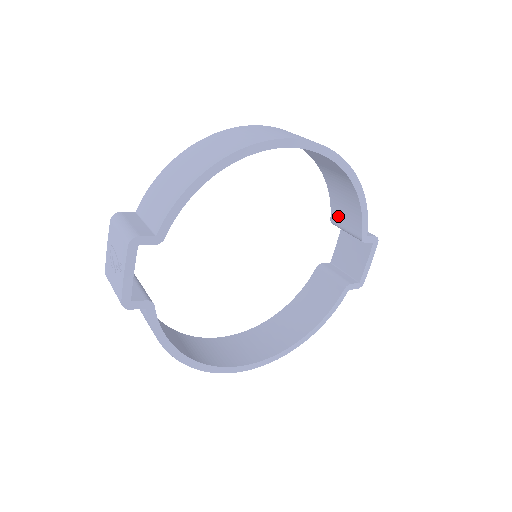
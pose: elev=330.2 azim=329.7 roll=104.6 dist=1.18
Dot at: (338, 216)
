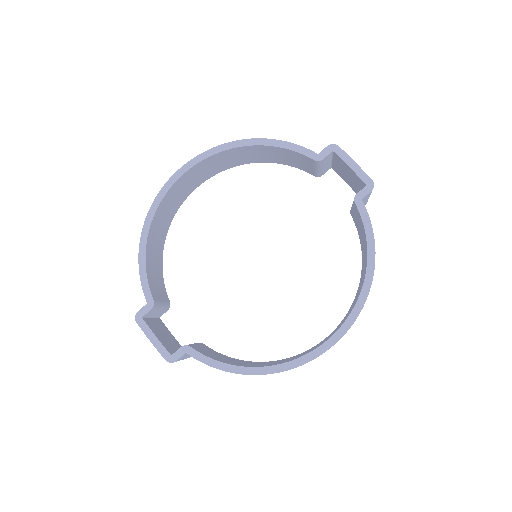
Dot at: (306, 169)
